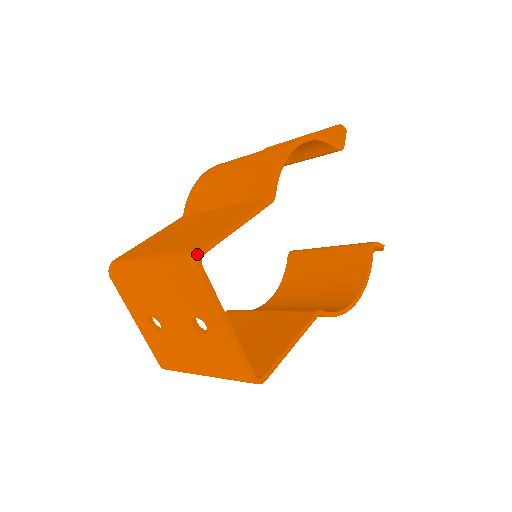
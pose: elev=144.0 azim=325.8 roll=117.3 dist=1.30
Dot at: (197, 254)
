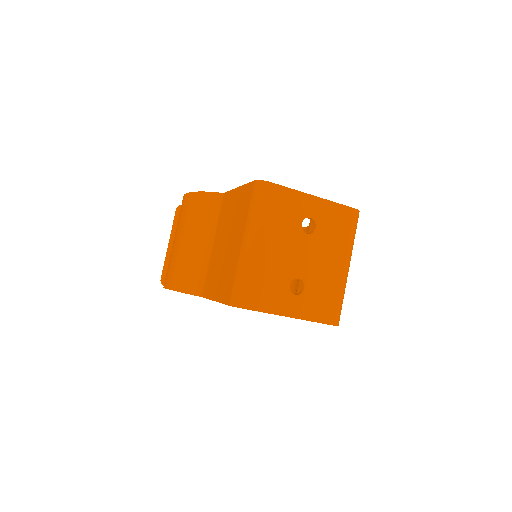
Dot at: (258, 181)
